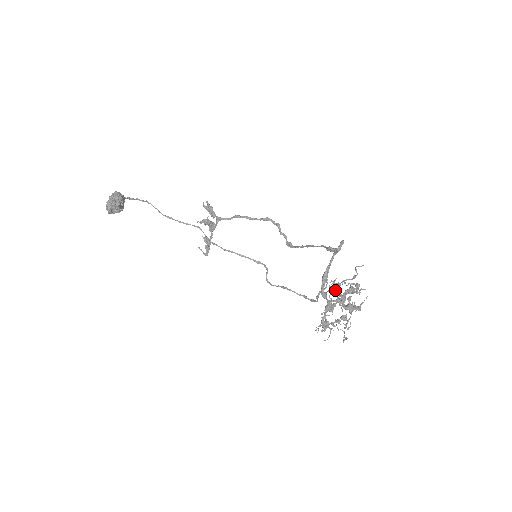
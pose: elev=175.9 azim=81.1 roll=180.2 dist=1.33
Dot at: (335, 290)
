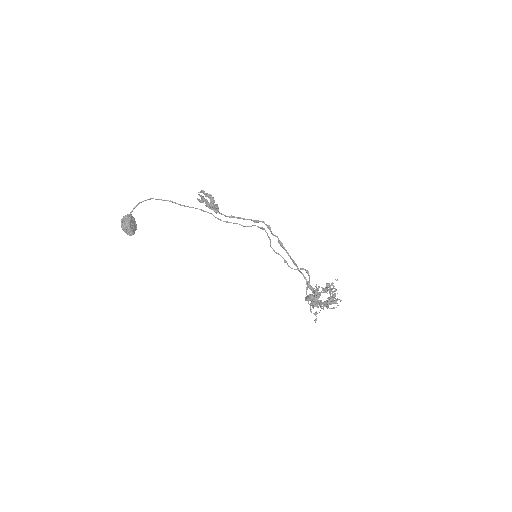
Dot at: (313, 313)
